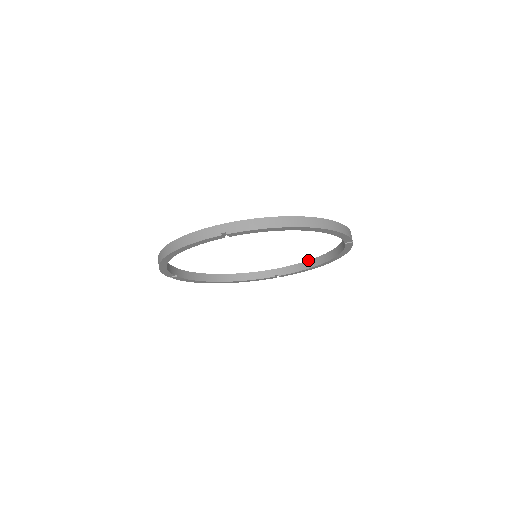
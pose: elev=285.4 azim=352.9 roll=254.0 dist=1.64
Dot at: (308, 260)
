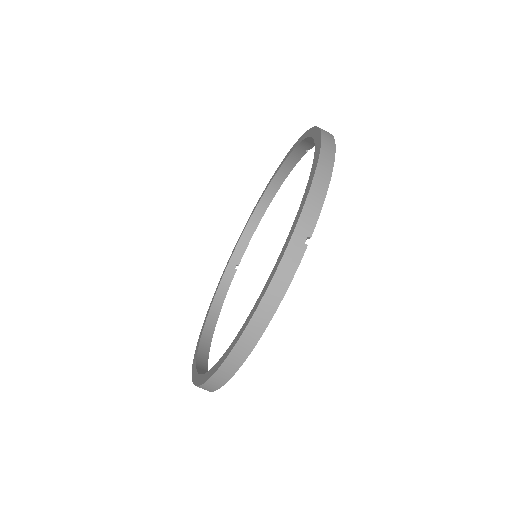
Dot at: (248, 220)
